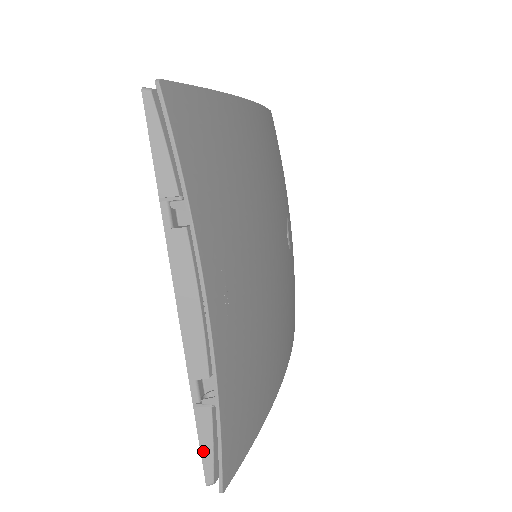
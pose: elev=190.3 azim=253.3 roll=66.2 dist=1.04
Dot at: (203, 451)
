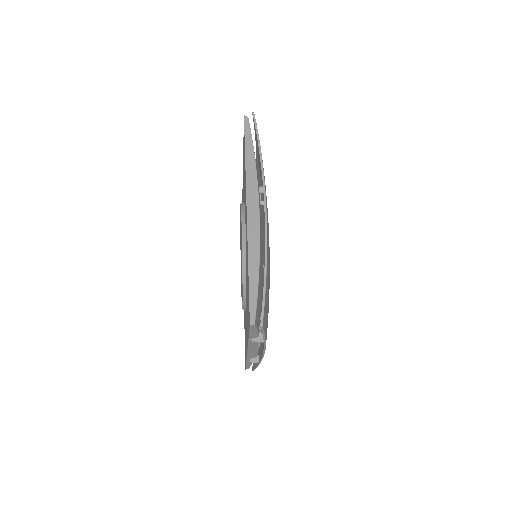
Dot at: (247, 366)
